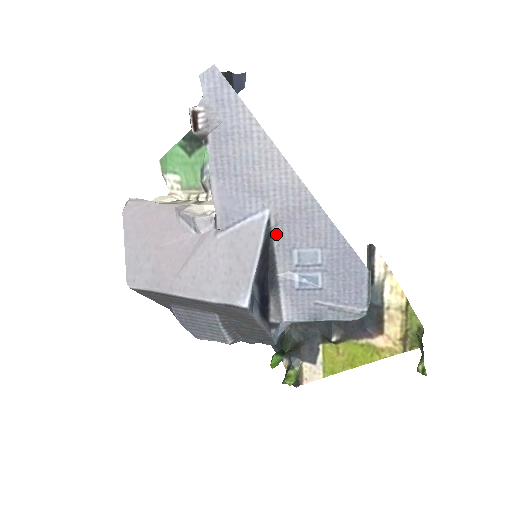
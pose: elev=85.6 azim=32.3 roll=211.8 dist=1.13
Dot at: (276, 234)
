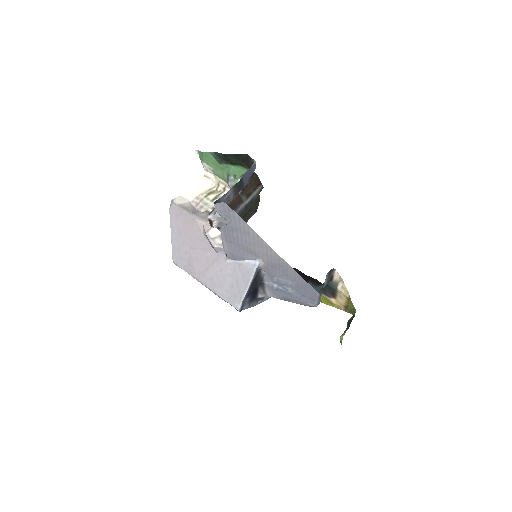
Dot at: (264, 269)
